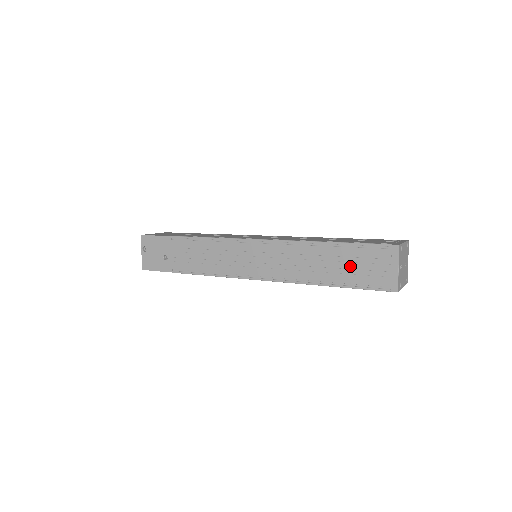
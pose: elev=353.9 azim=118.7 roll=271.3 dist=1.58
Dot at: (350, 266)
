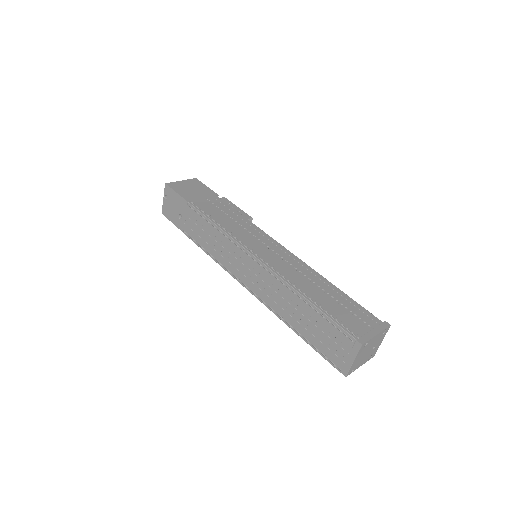
Dot at: (317, 331)
